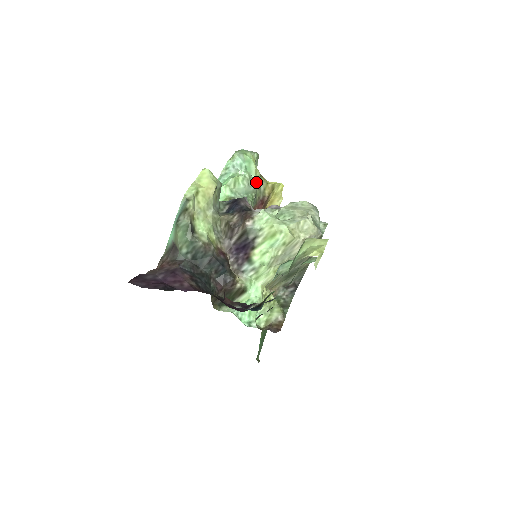
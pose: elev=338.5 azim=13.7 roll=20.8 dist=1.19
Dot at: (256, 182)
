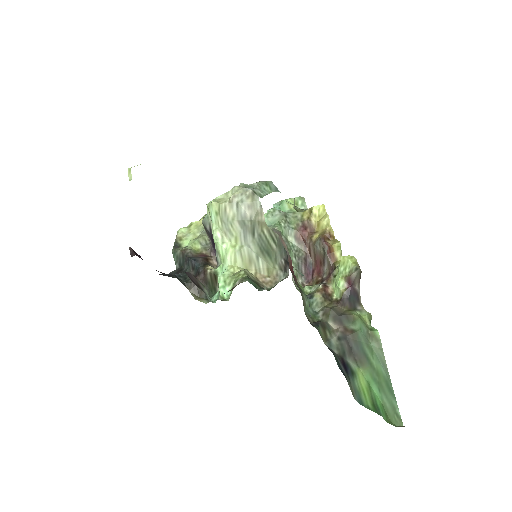
Dot at: (282, 211)
